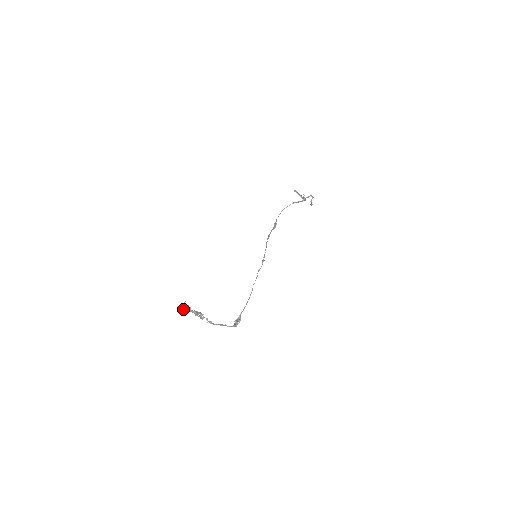
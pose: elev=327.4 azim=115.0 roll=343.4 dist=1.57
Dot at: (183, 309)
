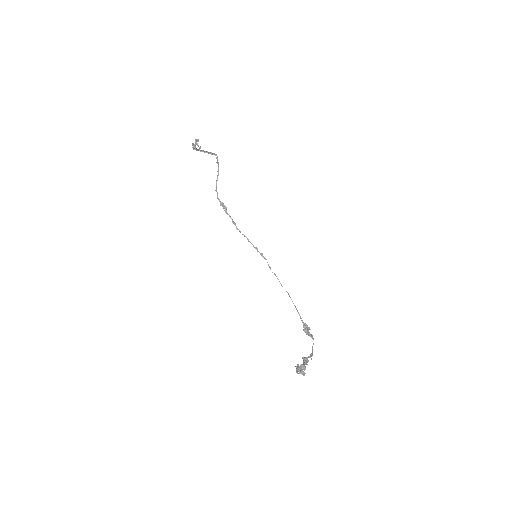
Dot at: (304, 372)
